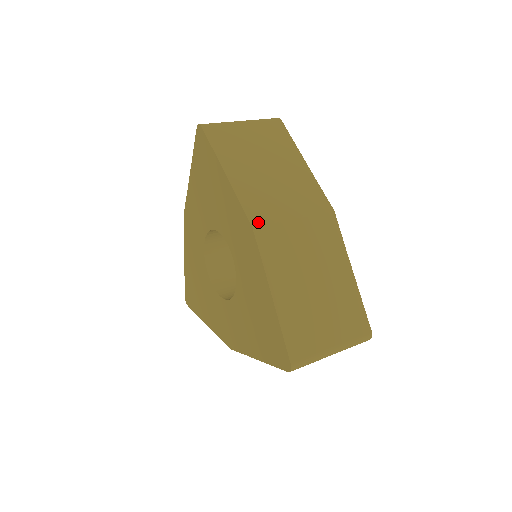
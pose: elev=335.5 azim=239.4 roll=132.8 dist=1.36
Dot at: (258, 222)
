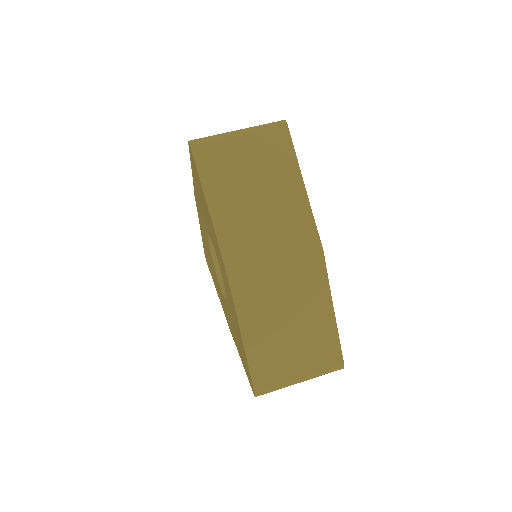
Dot at: (234, 269)
